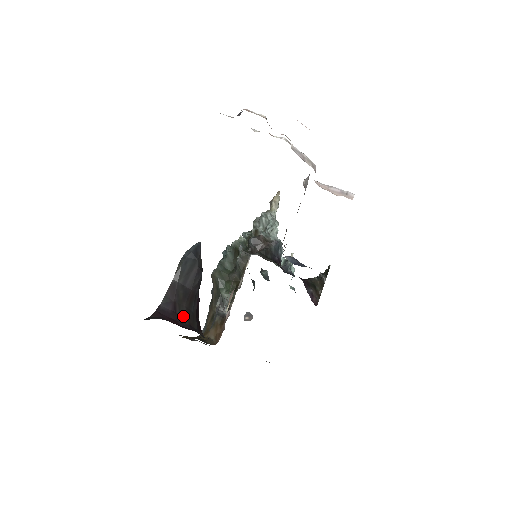
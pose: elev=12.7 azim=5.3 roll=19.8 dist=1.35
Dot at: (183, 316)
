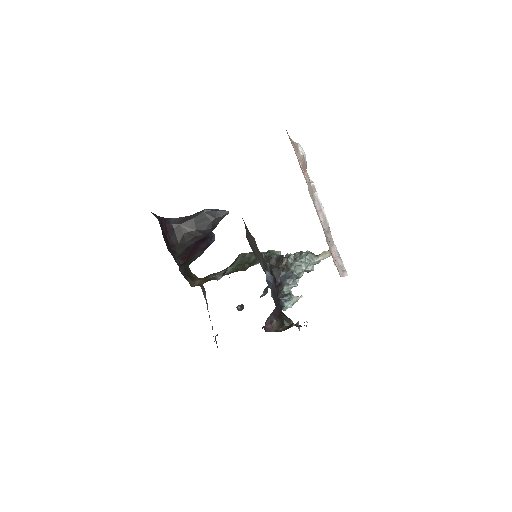
Dot at: (177, 237)
